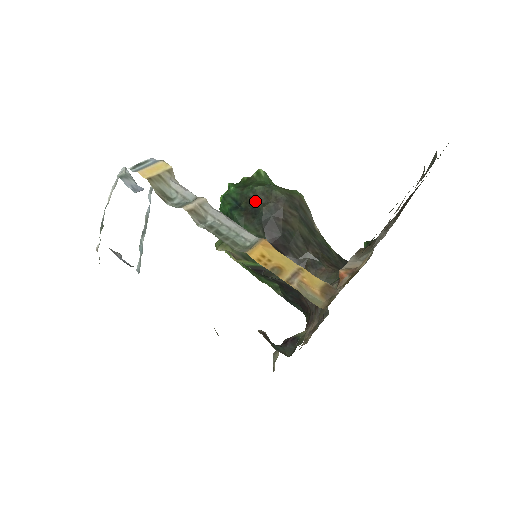
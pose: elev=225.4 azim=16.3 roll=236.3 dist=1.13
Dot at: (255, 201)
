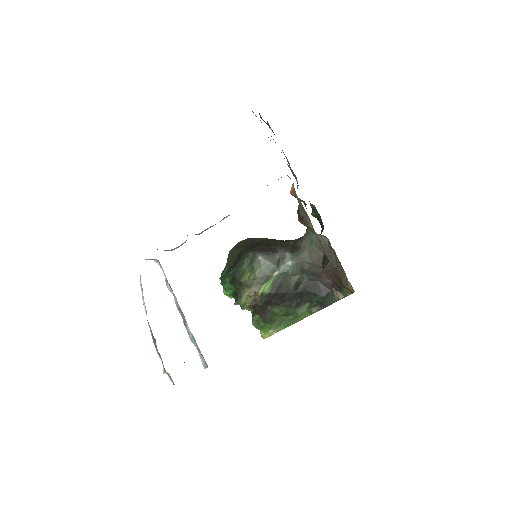
Dot at: (235, 254)
